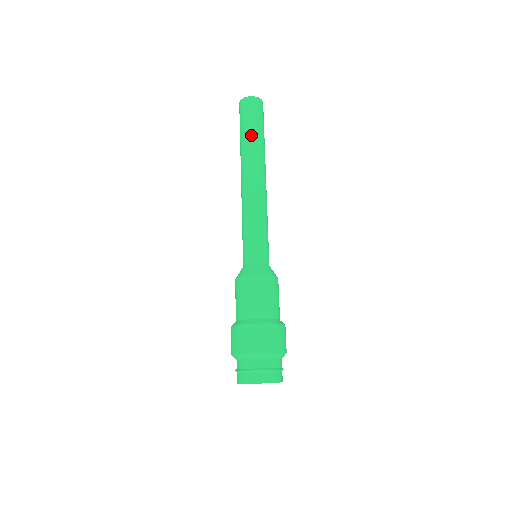
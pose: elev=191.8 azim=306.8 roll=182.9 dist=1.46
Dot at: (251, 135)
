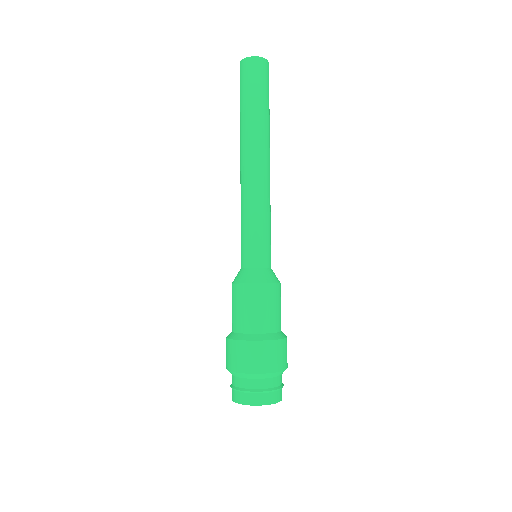
Dot at: (257, 108)
